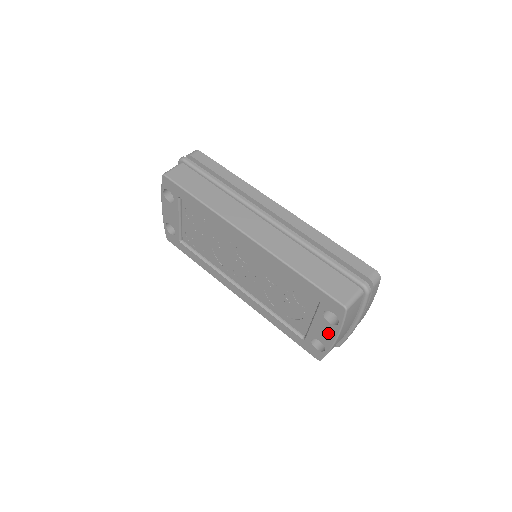
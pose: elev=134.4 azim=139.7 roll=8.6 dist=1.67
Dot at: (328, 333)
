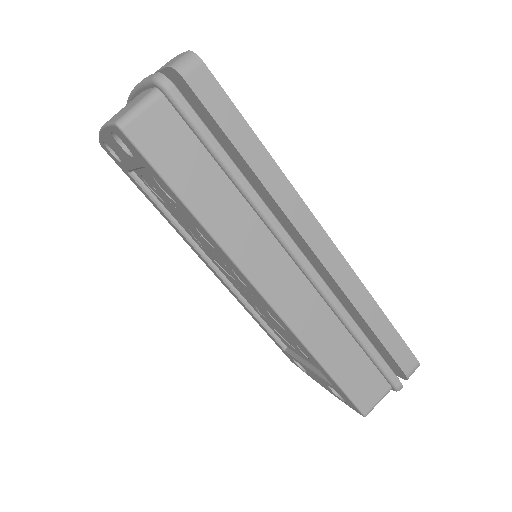
Dot at: (322, 384)
